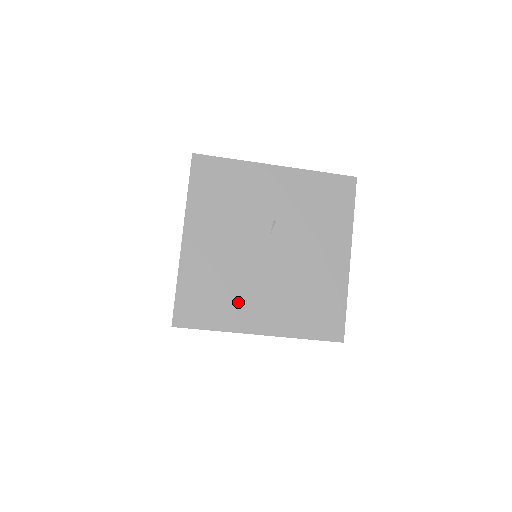
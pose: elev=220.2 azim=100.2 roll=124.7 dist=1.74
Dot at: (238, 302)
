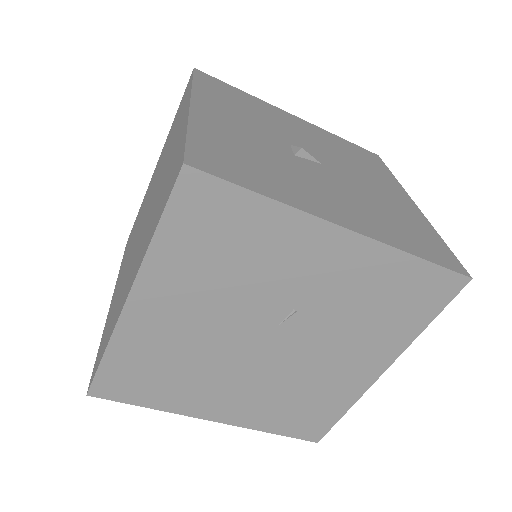
Dot at: (195, 388)
